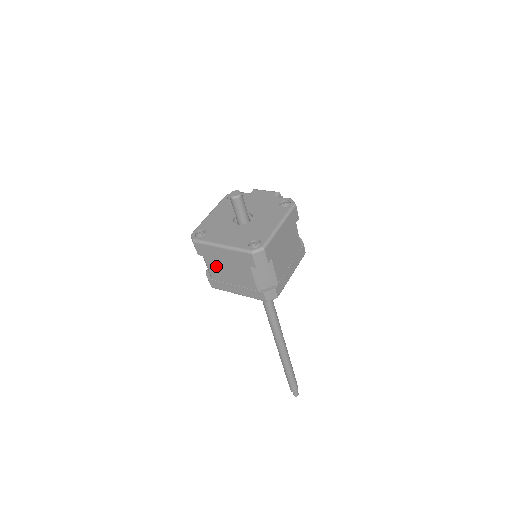
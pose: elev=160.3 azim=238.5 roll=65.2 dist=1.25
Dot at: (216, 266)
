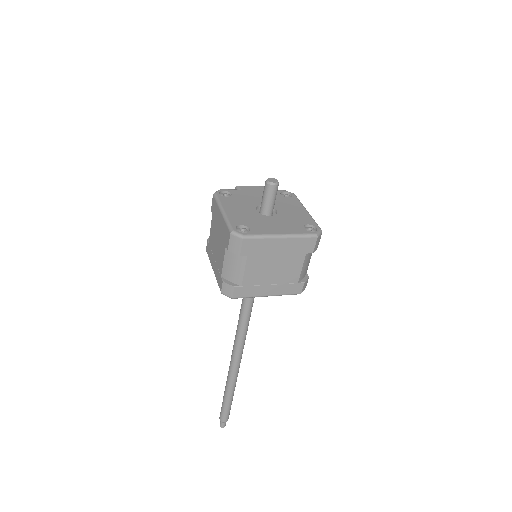
Dot at: (259, 265)
